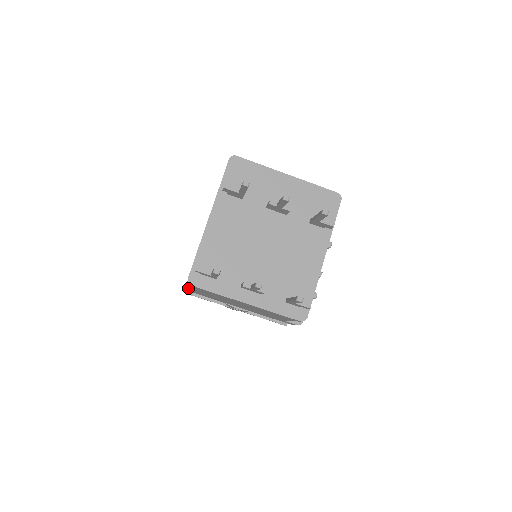
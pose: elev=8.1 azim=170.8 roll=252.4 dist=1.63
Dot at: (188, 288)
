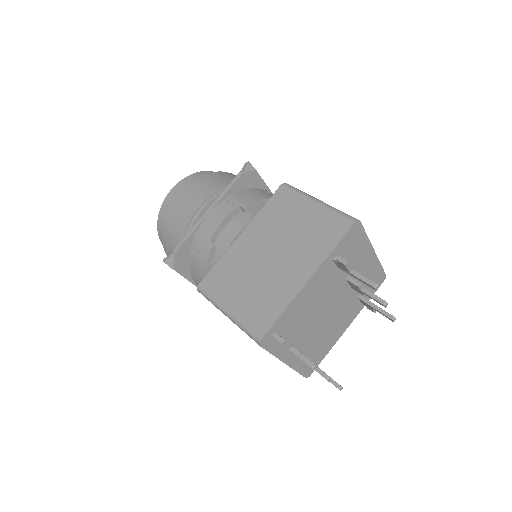
Dot at: (215, 304)
